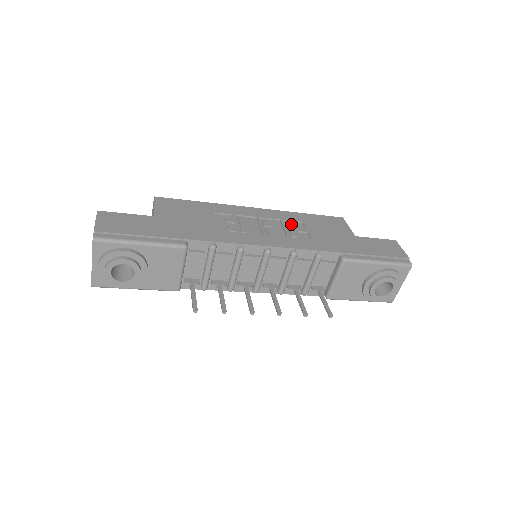
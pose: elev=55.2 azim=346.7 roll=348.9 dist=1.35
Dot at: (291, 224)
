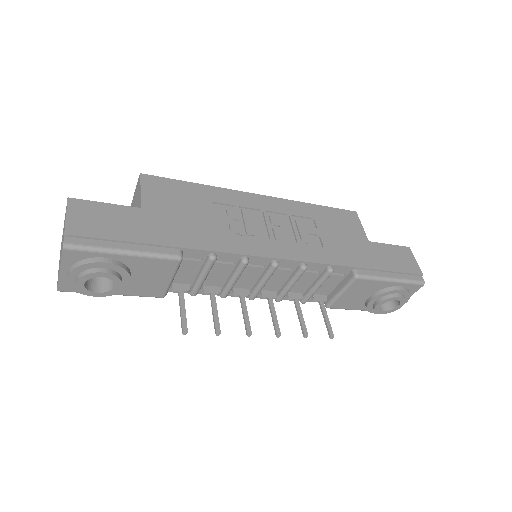
Dot at: (301, 222)
